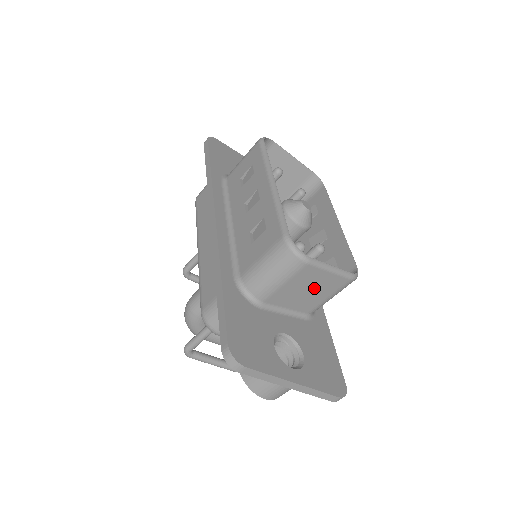
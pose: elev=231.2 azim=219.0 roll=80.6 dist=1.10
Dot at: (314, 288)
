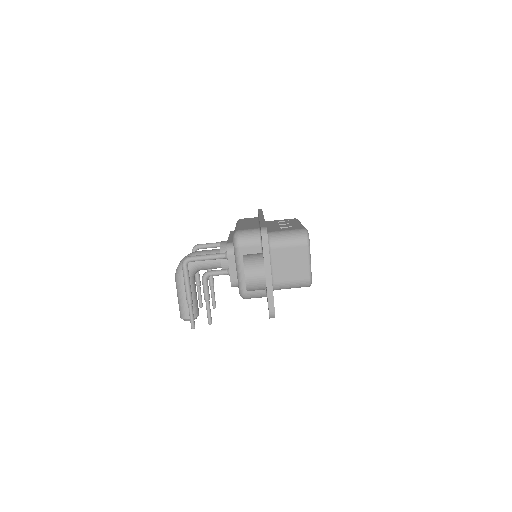
Dot at: (294, 266)
